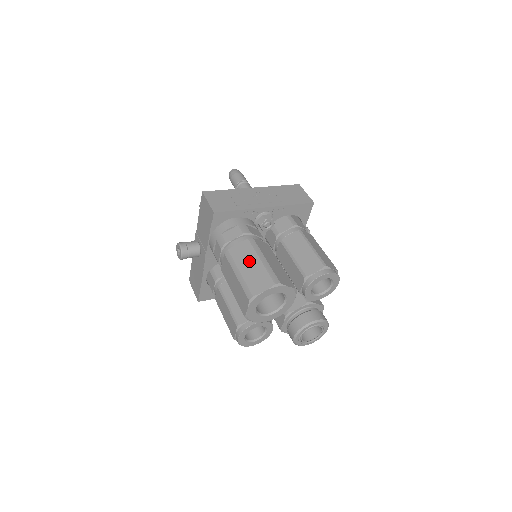
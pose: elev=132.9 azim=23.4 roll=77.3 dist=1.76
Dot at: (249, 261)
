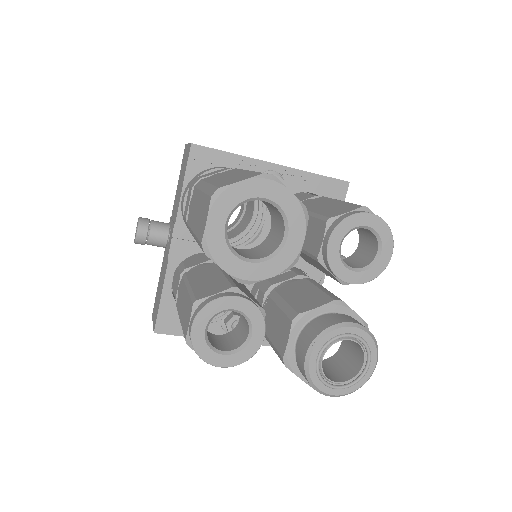
Dot at: (228, 175)
